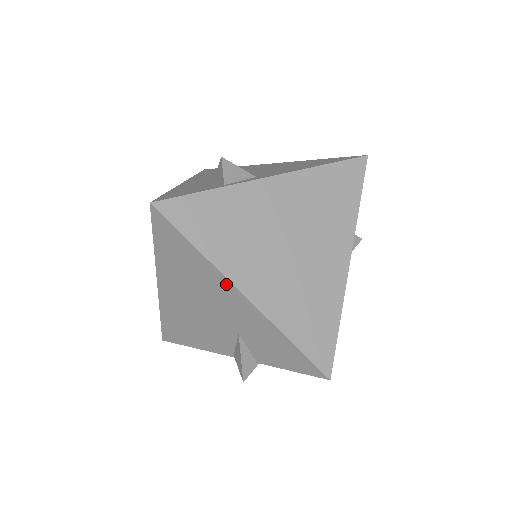
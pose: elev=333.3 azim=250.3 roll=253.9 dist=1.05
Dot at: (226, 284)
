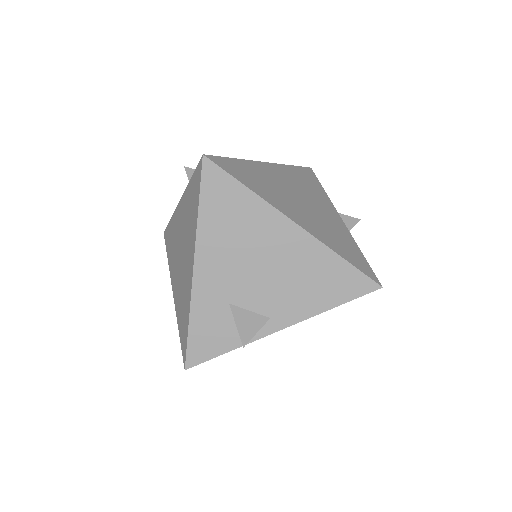
Dot at: occluded
